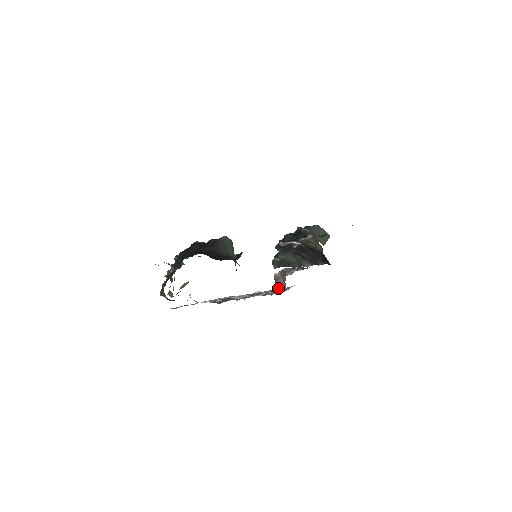
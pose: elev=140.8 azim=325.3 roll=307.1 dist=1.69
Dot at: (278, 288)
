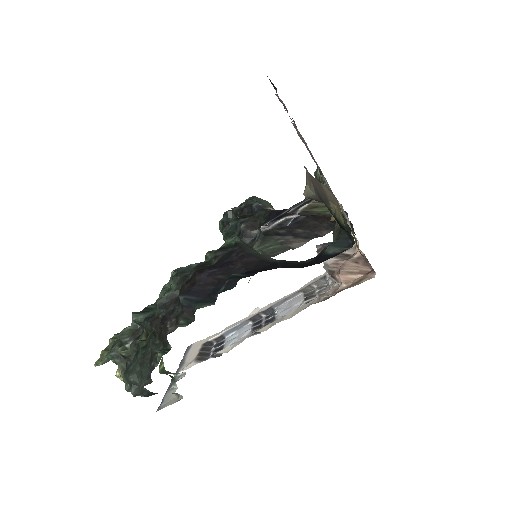
Dot at: (355, 277)
